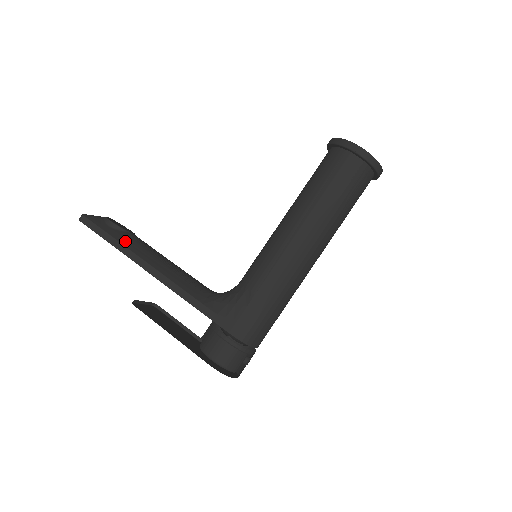
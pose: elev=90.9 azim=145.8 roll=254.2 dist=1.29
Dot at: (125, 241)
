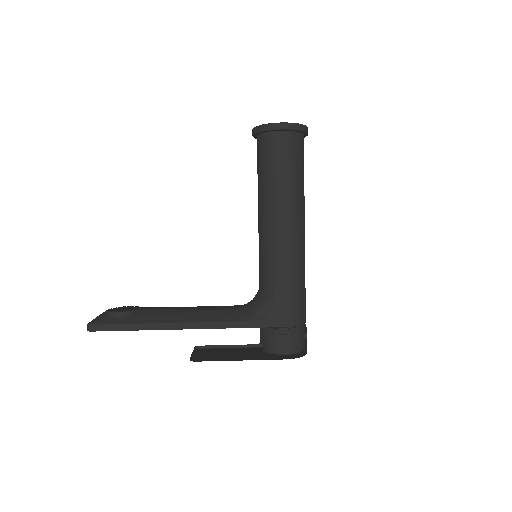
Dot at: (145, 319)
